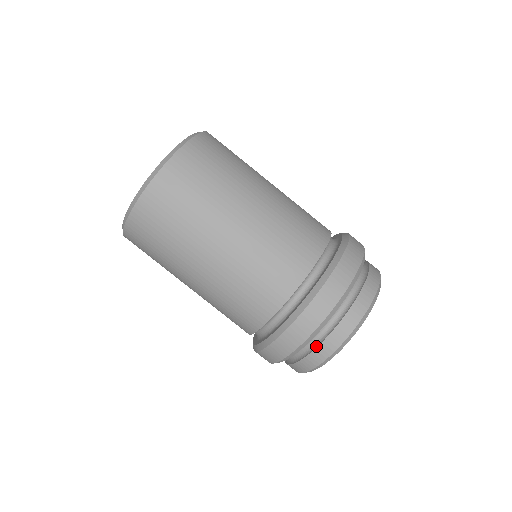
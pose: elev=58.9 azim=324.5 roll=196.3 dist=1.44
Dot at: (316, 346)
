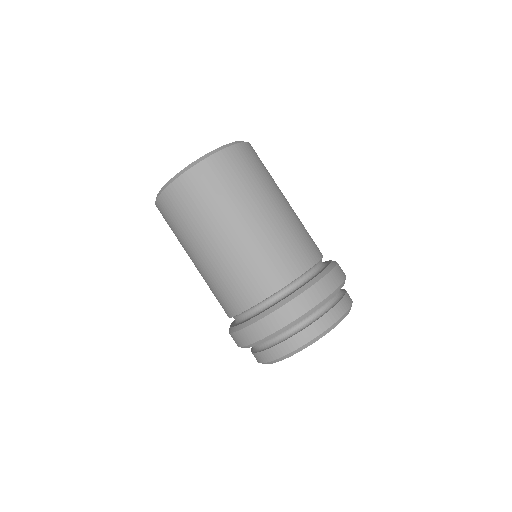
Dot at: (298, 332)
